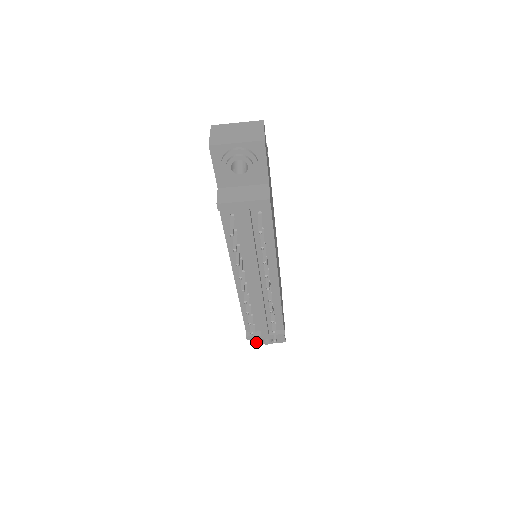
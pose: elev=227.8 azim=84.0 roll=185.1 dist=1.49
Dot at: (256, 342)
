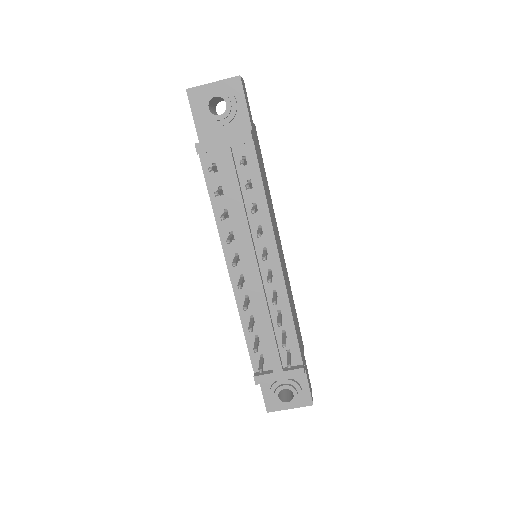
Dot at: (273, 407)
